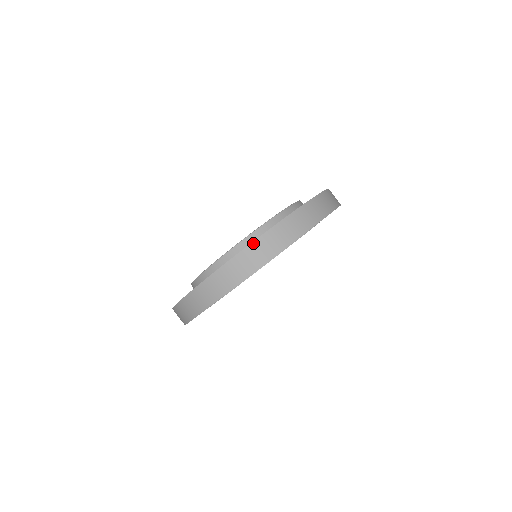
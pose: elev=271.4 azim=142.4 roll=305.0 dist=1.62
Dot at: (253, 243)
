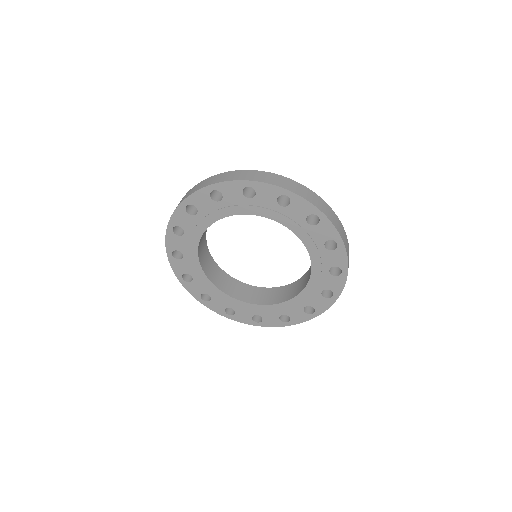
Dot at: (204, 180)
